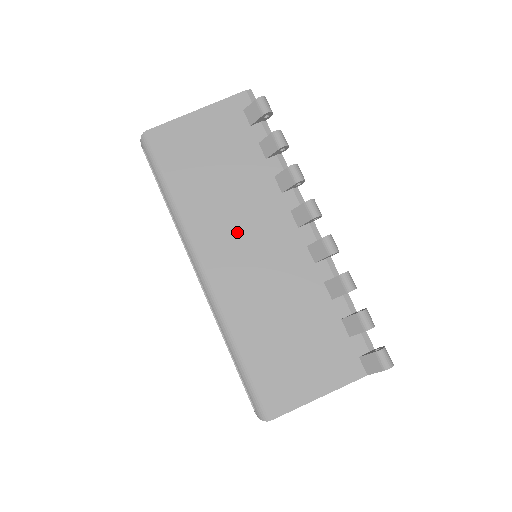
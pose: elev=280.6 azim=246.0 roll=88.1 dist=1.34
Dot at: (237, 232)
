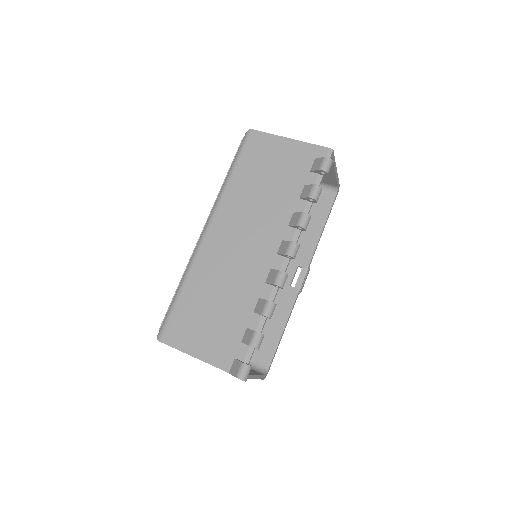
Dot at: (243, 226)
